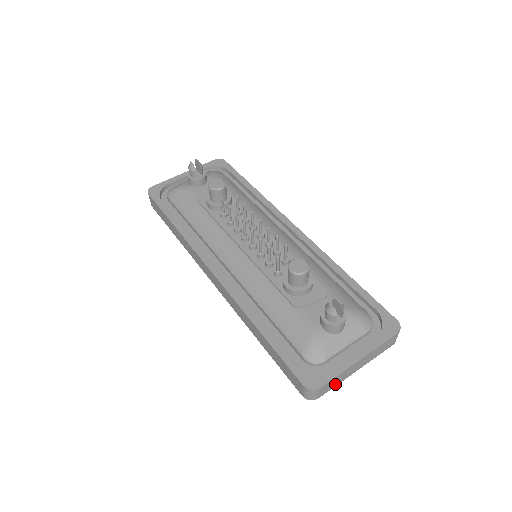
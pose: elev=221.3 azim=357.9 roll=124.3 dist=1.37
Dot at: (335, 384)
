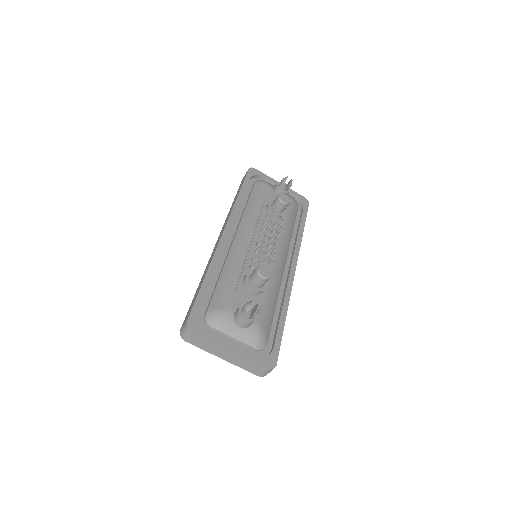
Dot at: (203, 347)
